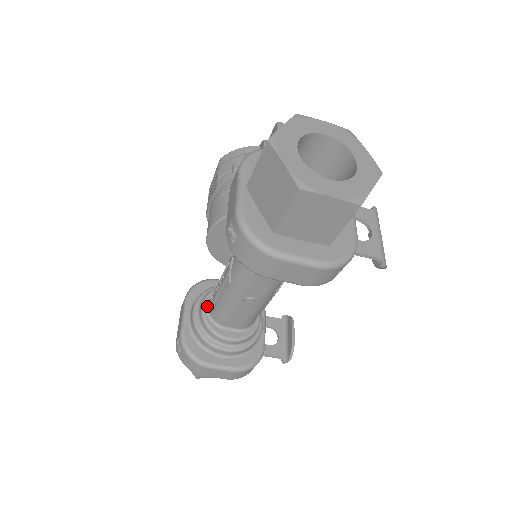
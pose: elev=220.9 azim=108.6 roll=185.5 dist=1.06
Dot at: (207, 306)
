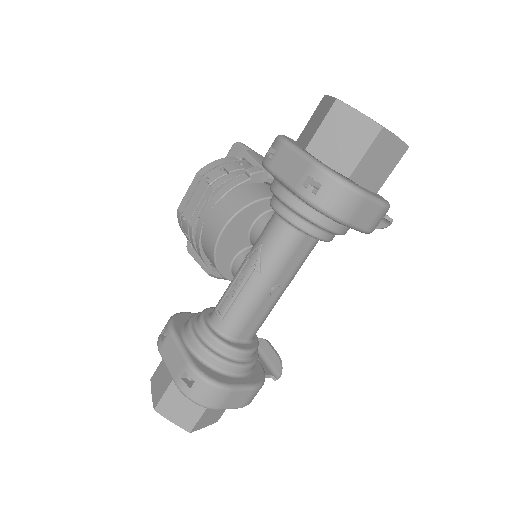
Dot at: (210, 325)
